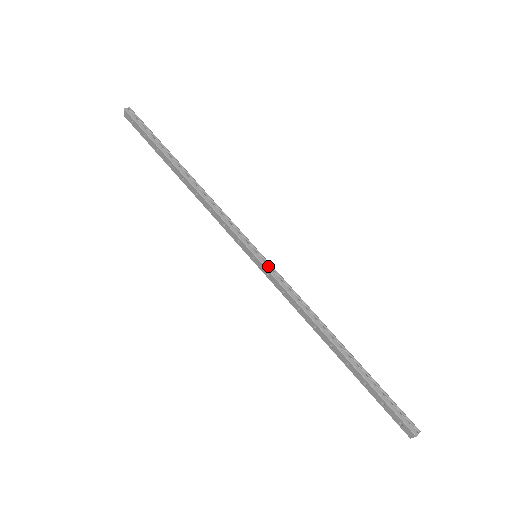
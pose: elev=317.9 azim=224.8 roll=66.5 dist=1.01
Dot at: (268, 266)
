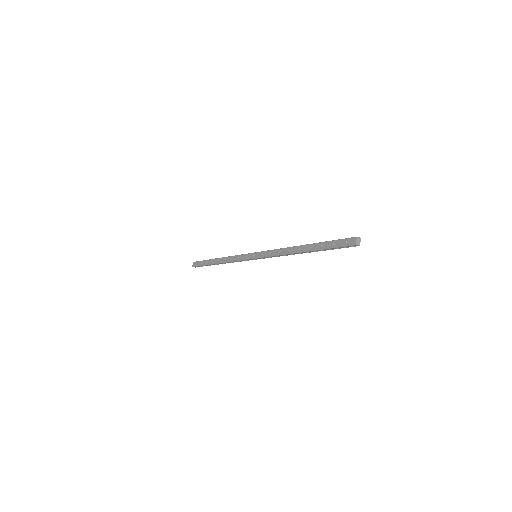
Dot at: (262, 252)
